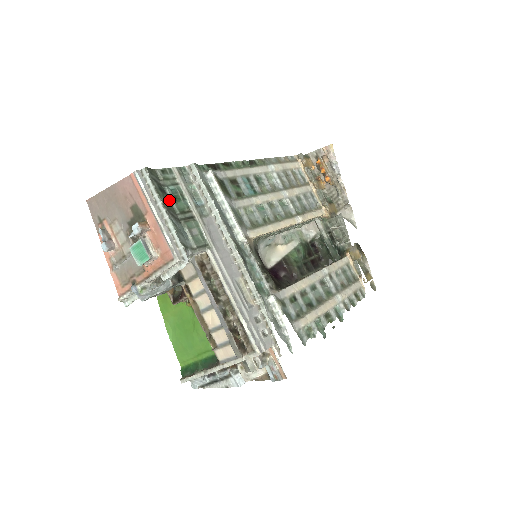
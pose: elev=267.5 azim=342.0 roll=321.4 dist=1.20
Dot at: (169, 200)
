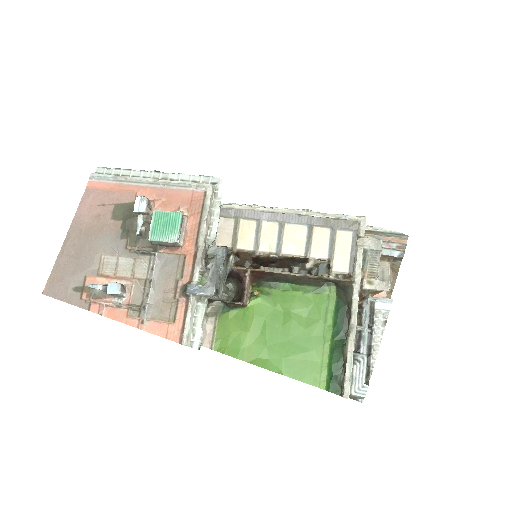
Dot at: occluded
